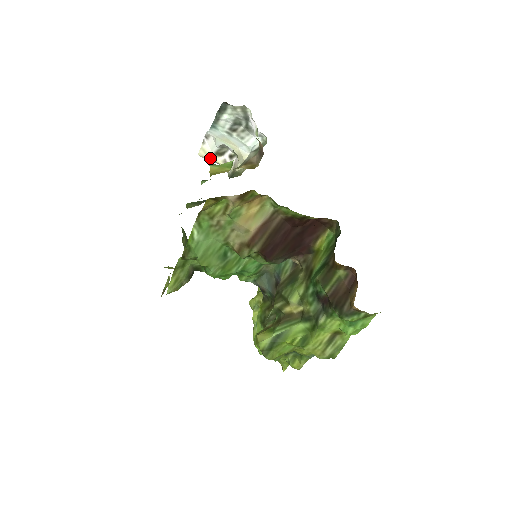
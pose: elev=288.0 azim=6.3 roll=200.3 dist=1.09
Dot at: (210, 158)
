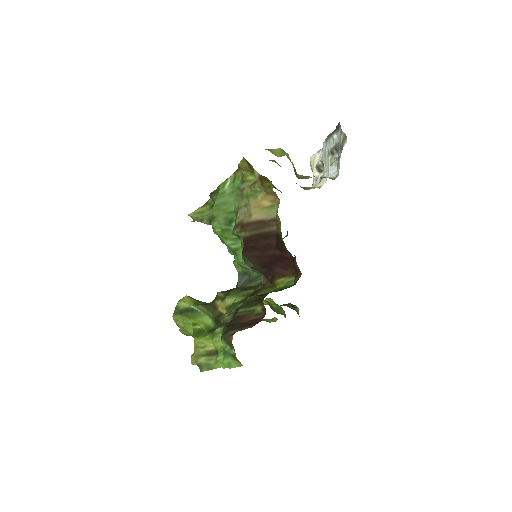
Dot at: (313, 167)
